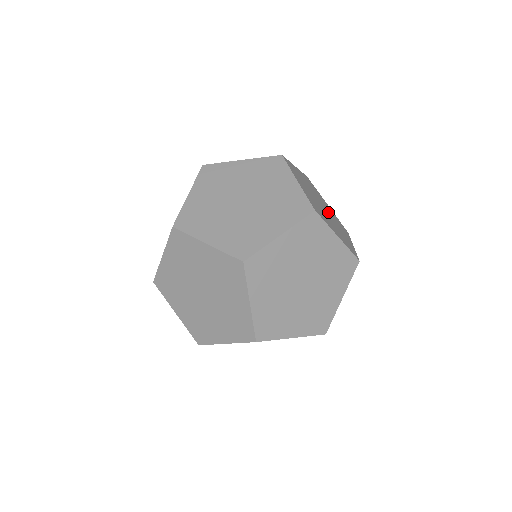
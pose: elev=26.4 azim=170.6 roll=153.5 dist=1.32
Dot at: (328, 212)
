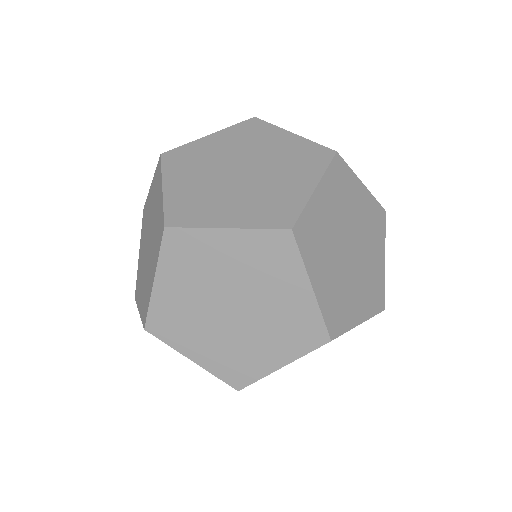
Dot at: (260, 167)
